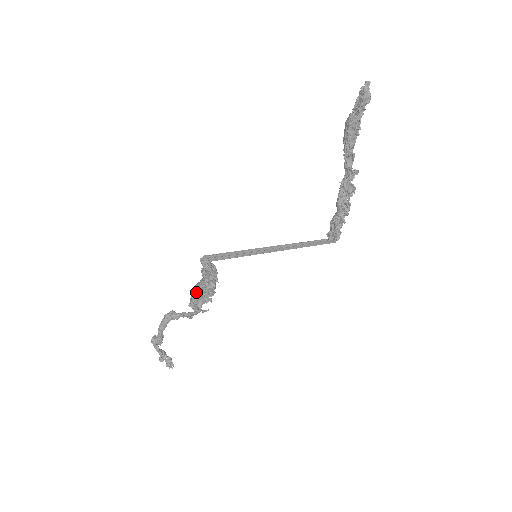
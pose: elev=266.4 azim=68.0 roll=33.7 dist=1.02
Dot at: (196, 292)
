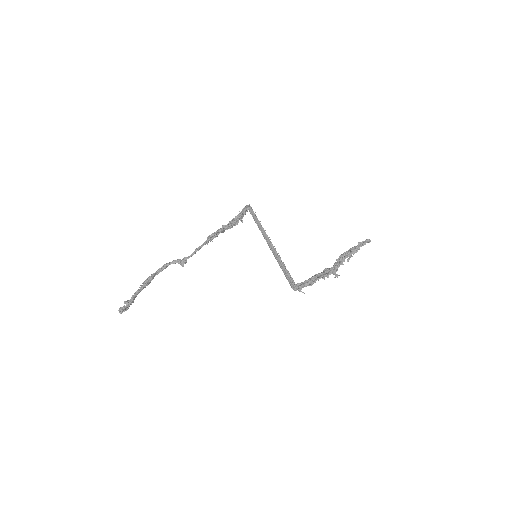
Dot at: occluded
